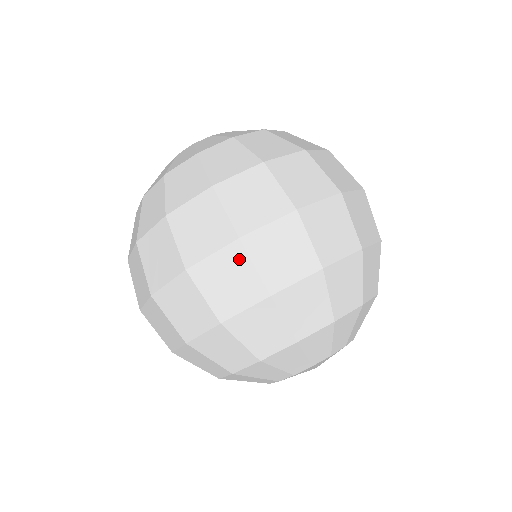
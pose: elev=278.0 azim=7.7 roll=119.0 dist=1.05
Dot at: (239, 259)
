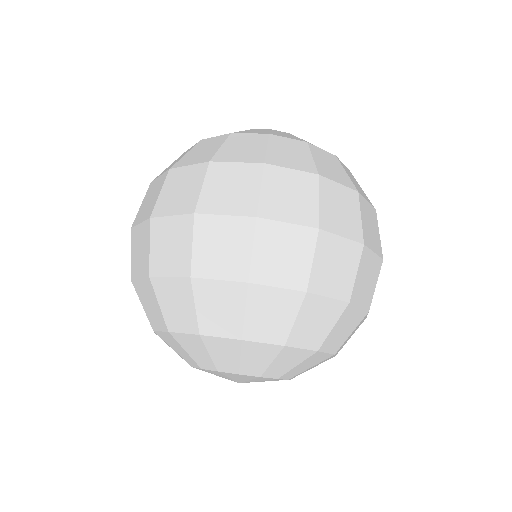
Dot at: (186, 231)
